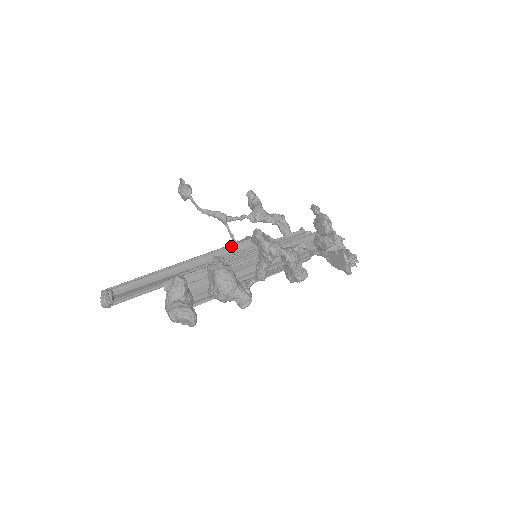
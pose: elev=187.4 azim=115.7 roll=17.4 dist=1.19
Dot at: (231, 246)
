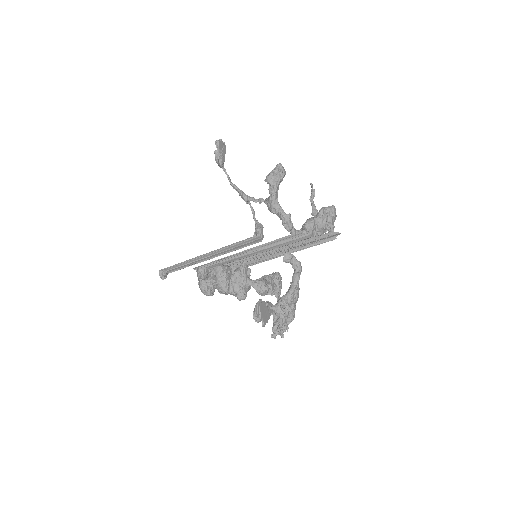
Dot at: (240, 242)
